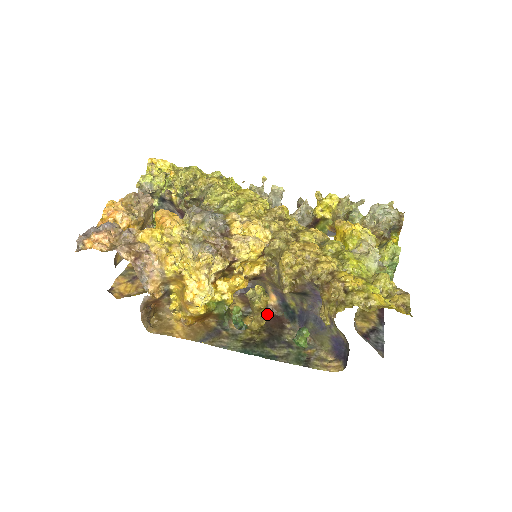
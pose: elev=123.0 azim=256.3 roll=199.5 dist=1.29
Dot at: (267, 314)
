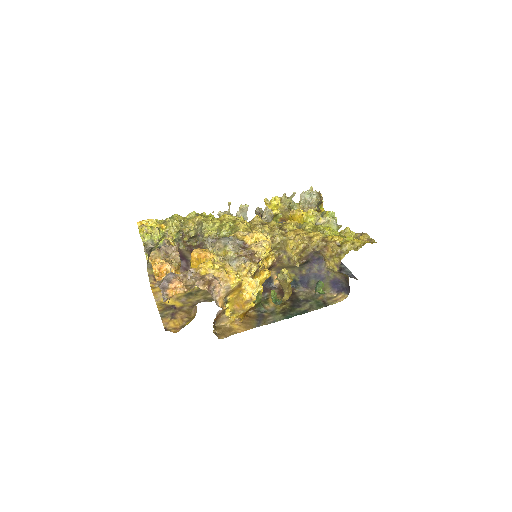
Dot at: occluded
